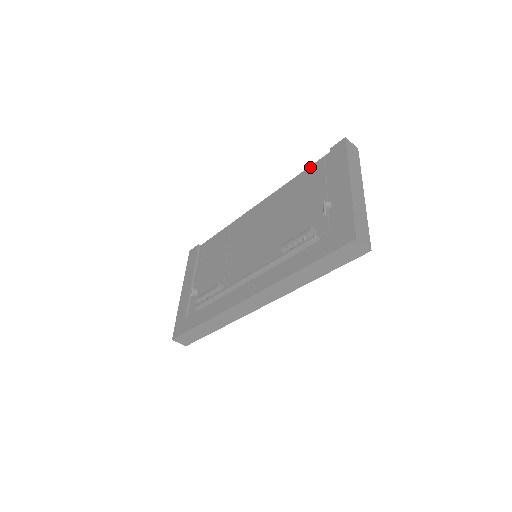
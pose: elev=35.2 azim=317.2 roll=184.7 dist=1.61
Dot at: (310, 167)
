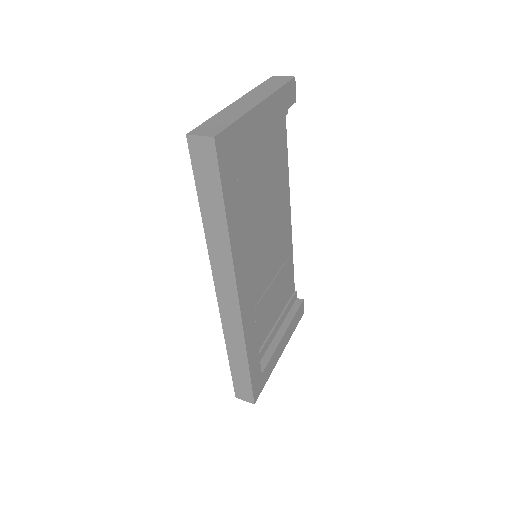
Dot at: occluded
